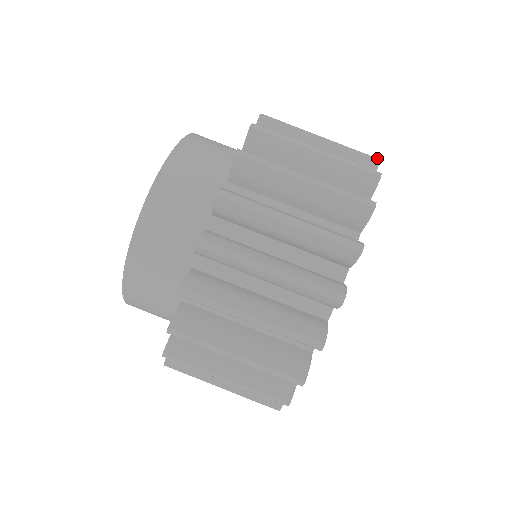
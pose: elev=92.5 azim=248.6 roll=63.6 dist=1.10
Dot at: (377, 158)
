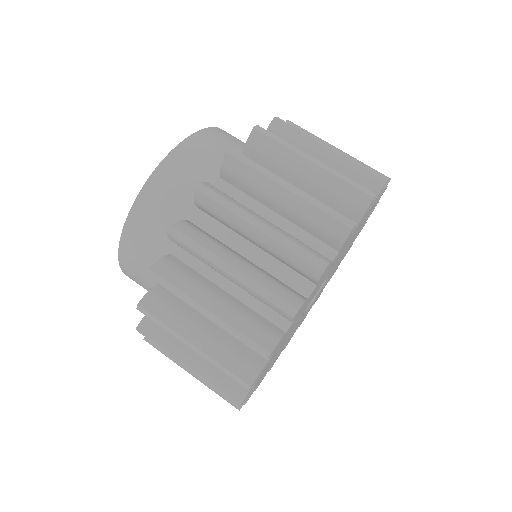
Dot at: (352, 222)
